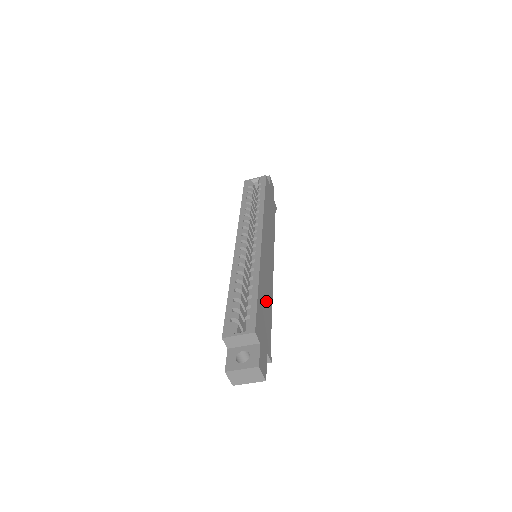
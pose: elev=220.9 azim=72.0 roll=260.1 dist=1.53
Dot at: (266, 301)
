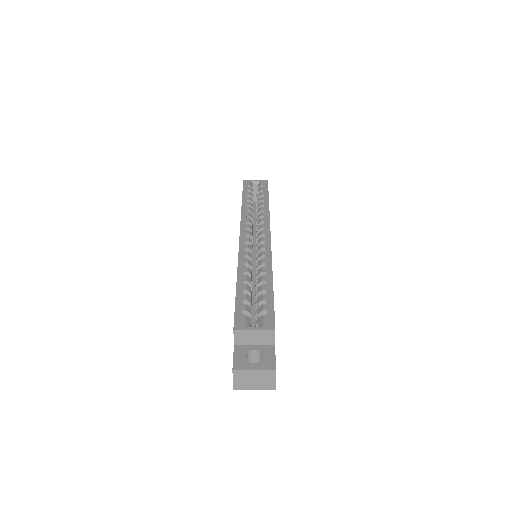
Dot at: occluded
